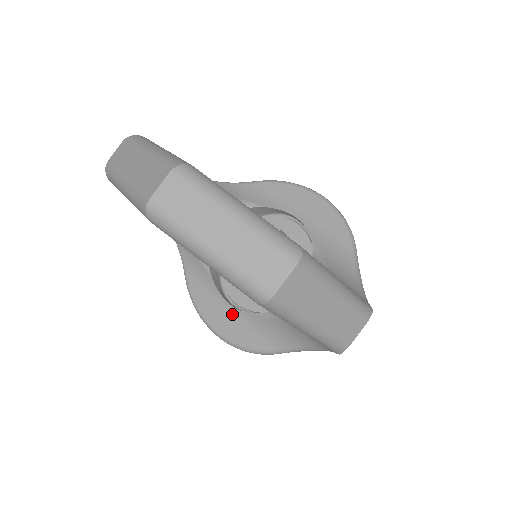
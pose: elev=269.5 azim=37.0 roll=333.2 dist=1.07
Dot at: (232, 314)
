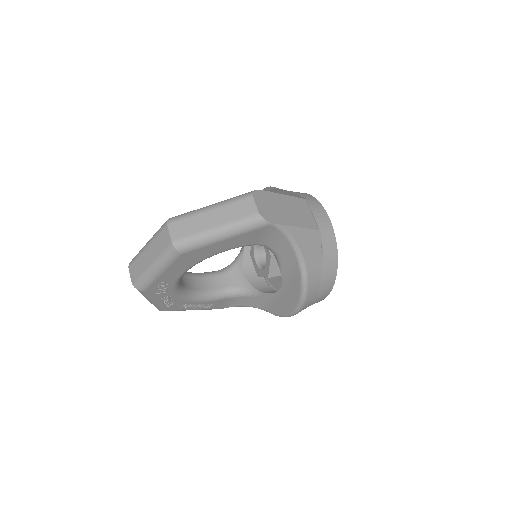
Dot at: (284, 291)
